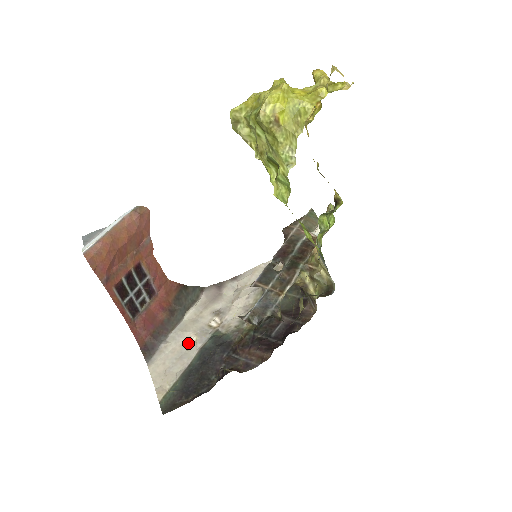
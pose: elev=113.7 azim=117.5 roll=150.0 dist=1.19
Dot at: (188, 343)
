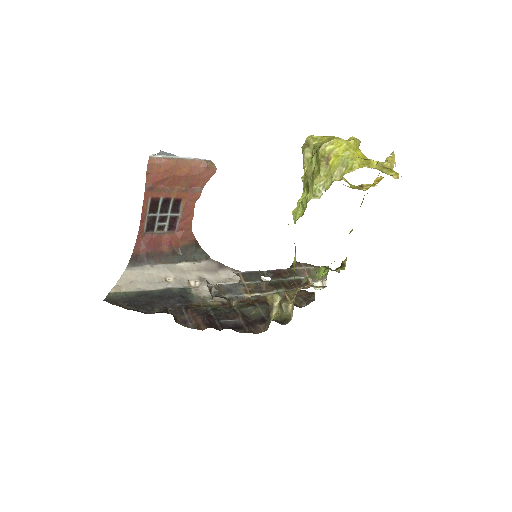
Dot at: (164, 279)
